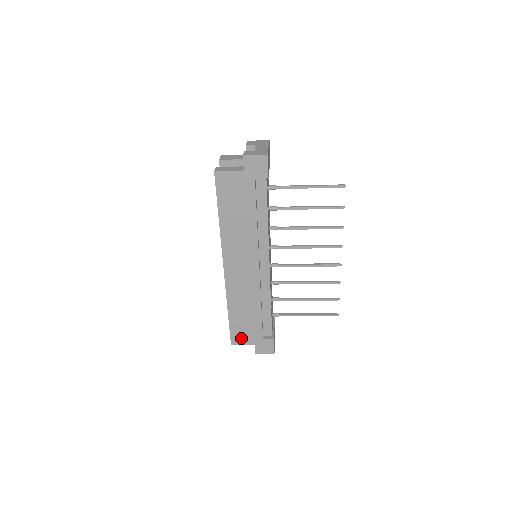
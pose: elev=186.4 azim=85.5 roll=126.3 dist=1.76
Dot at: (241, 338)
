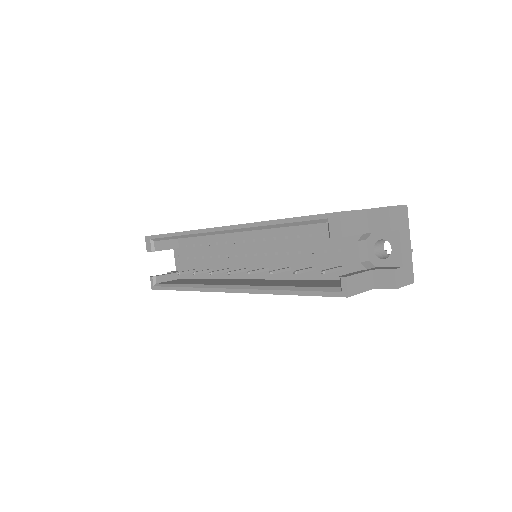
Dot at: occluded
